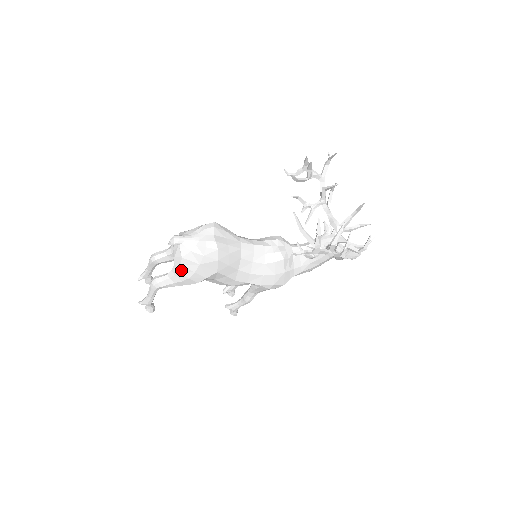
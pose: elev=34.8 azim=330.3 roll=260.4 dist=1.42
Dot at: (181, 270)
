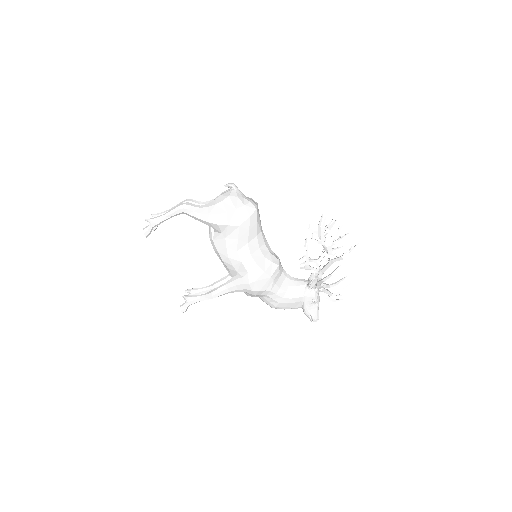
Dot at: (218, 205)
